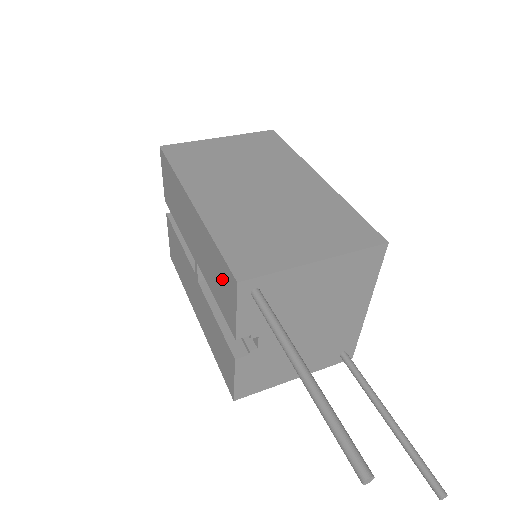
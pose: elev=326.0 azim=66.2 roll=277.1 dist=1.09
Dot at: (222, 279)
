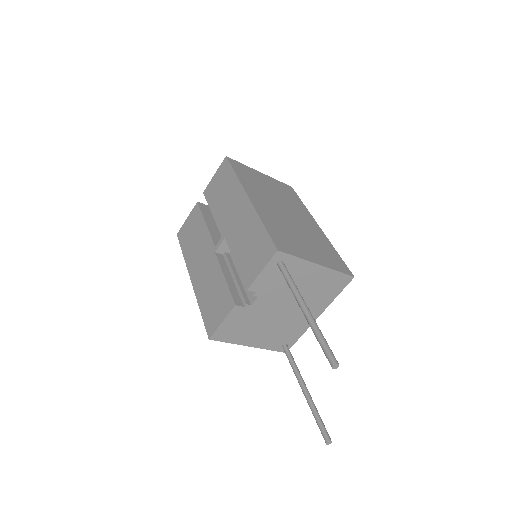
Dot at: (257, 249)
